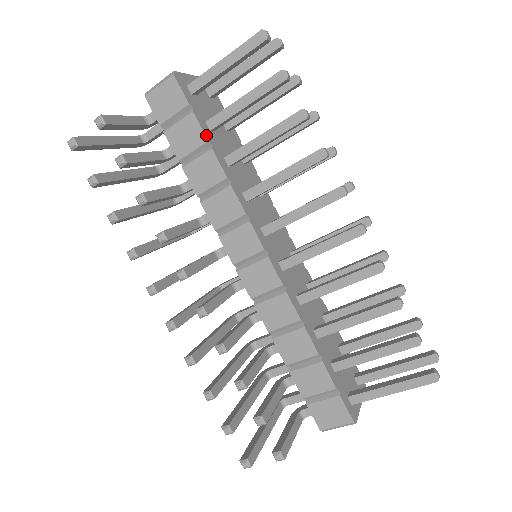
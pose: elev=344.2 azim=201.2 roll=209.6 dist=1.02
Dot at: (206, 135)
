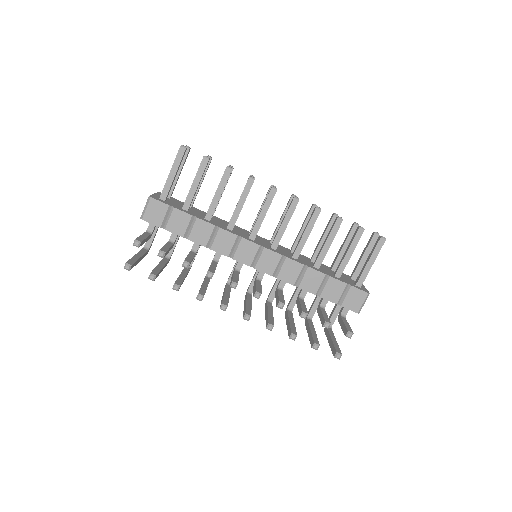
Dot at: (189, 214)
